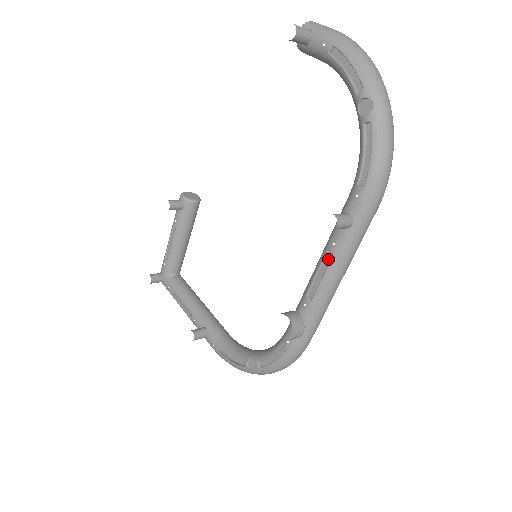
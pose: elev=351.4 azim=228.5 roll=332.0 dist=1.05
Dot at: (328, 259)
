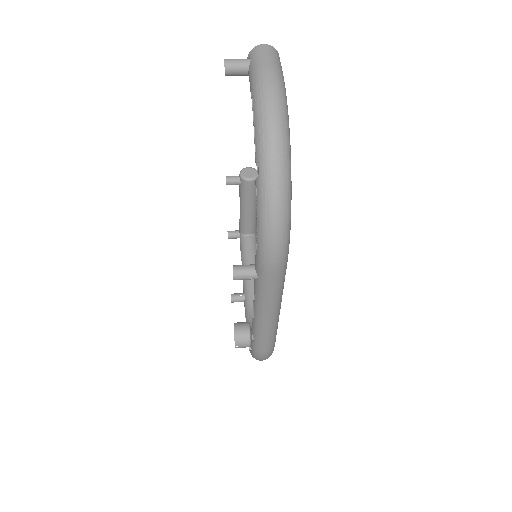
Dot at: occluded
